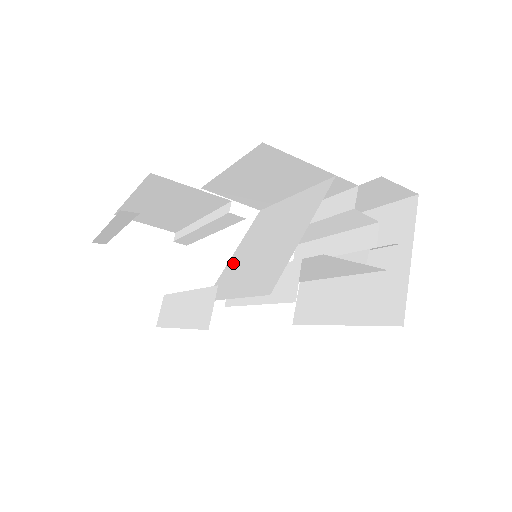
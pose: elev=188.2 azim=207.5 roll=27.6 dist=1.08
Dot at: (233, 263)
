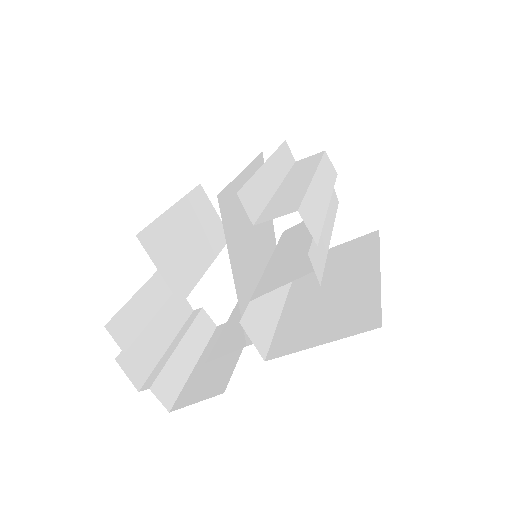
Dot at: (269, 233)
